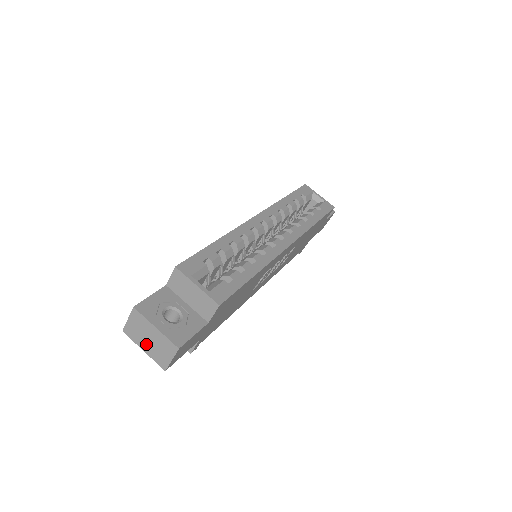
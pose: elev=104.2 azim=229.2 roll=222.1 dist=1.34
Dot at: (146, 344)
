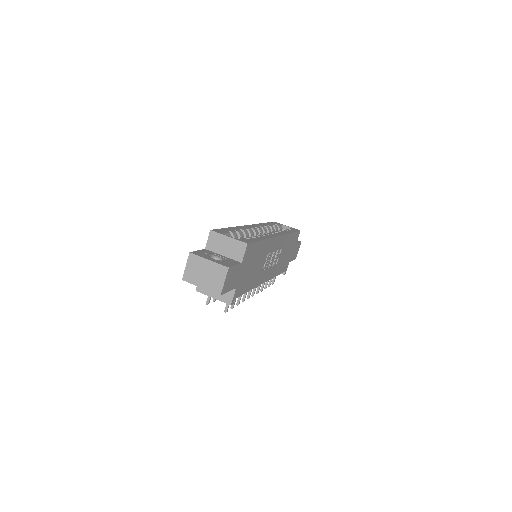
Dot at: (202, 280)
